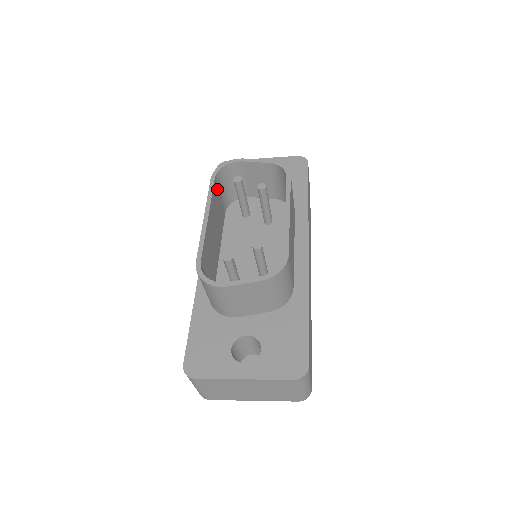
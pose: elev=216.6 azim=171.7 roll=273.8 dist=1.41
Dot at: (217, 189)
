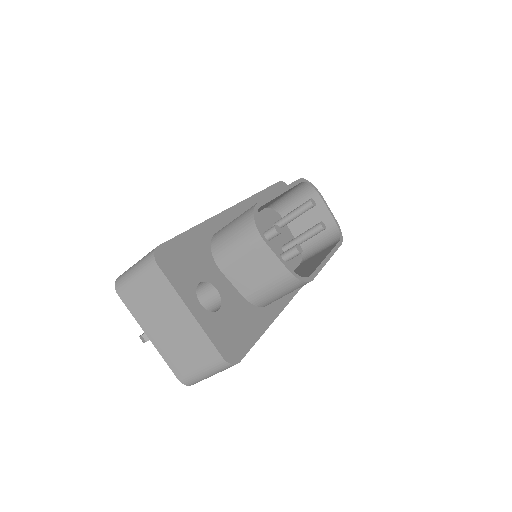
Dot at: (291, 189)
